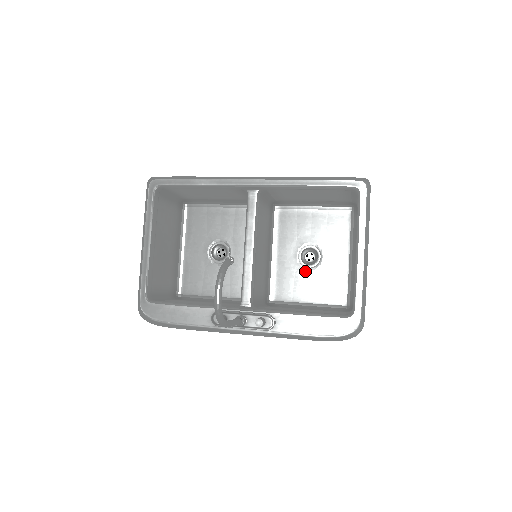
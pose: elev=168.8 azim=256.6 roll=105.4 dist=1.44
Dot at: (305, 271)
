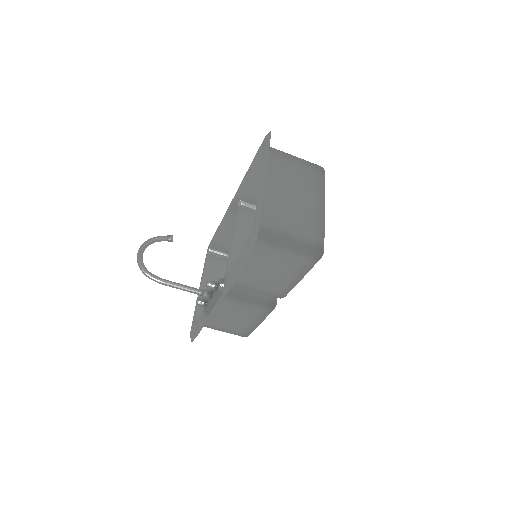
Dot at: occluded
